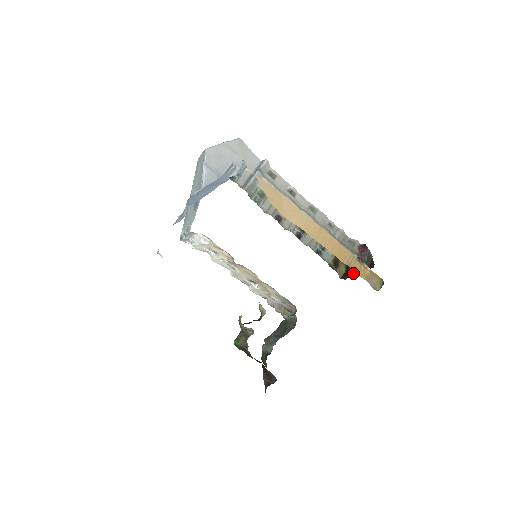
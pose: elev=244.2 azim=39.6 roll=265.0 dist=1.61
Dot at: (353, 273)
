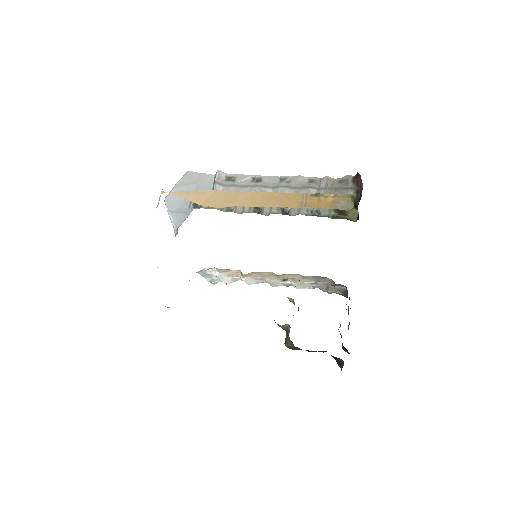
Dot at: occluded
